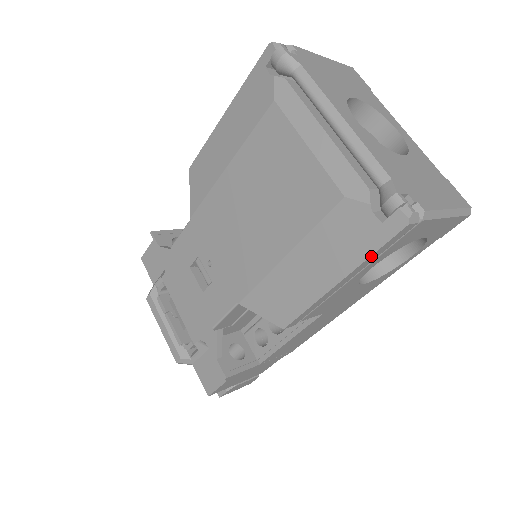
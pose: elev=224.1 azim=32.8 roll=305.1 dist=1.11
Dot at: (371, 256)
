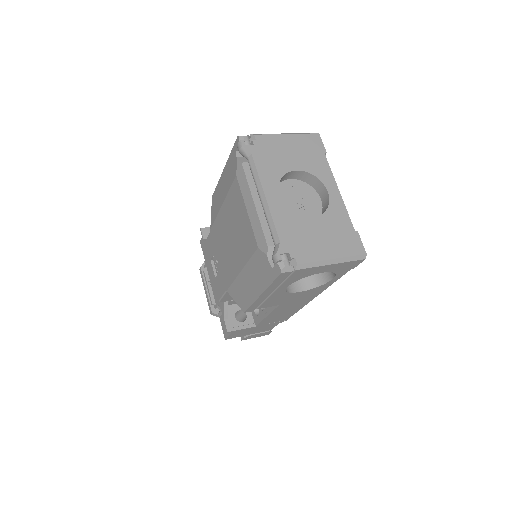
Dot at: (271, 285)
